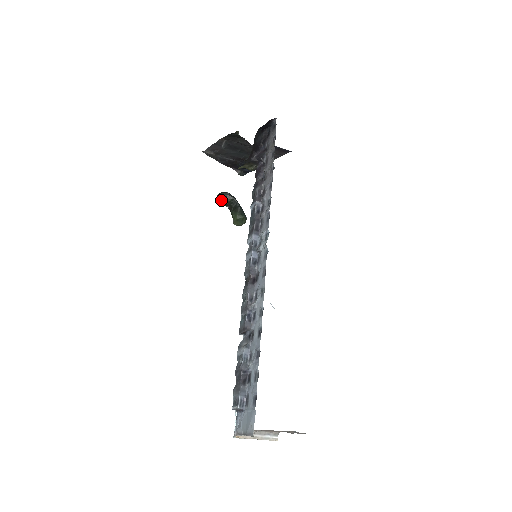
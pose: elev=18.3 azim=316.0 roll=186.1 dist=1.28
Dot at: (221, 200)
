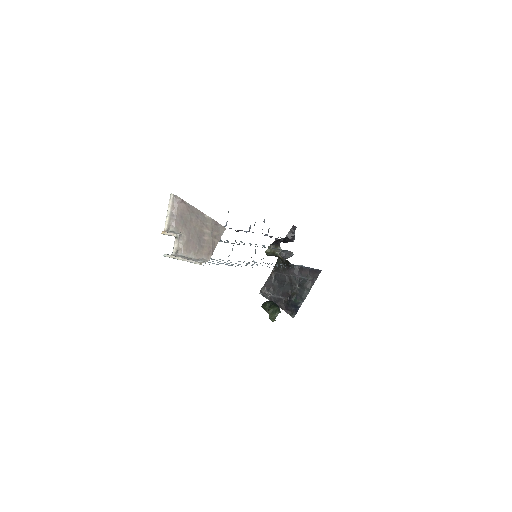
Dot at: (264, 307)
